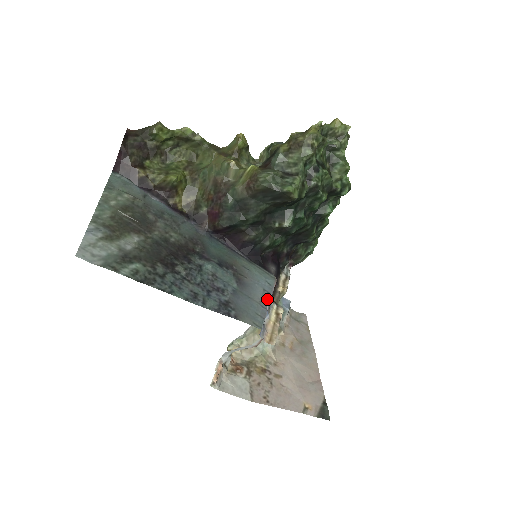
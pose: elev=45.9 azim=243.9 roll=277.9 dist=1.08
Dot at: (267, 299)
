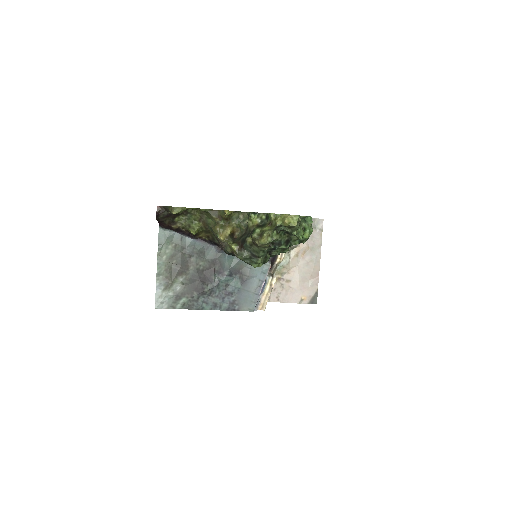
Dot at: (260, 287)
